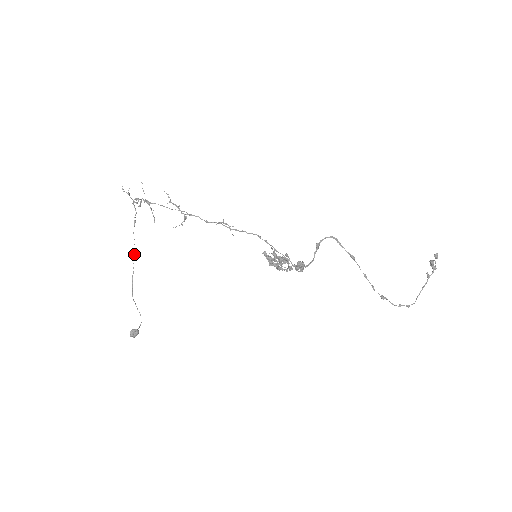
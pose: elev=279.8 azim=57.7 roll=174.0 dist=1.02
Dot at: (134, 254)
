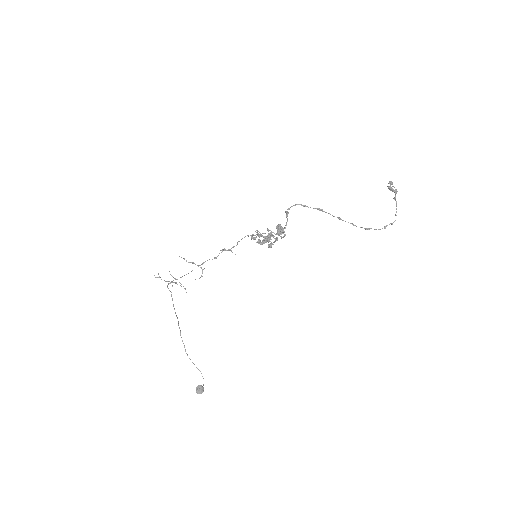
Dot at: occluded
